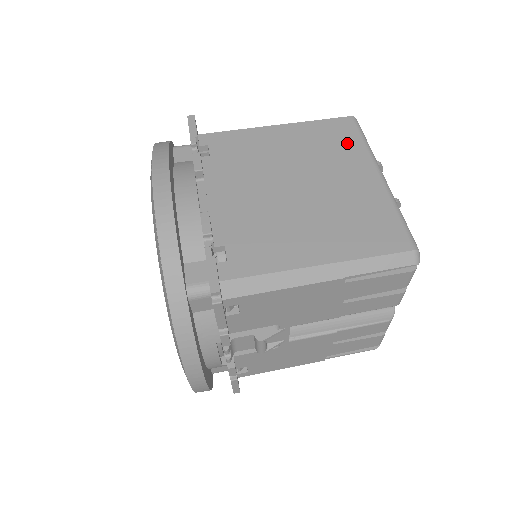
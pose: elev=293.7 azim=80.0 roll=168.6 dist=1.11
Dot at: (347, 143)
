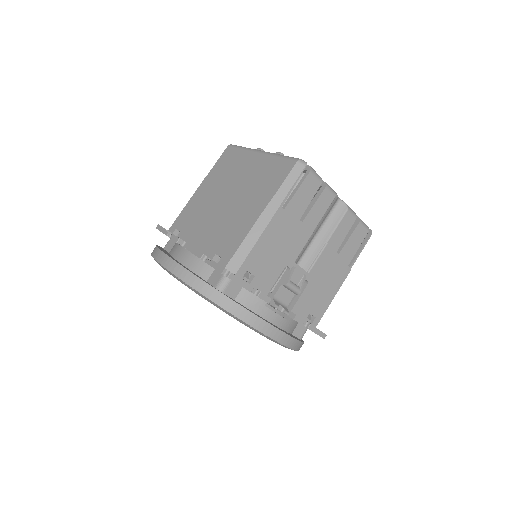
Dot at: (234, 158)
